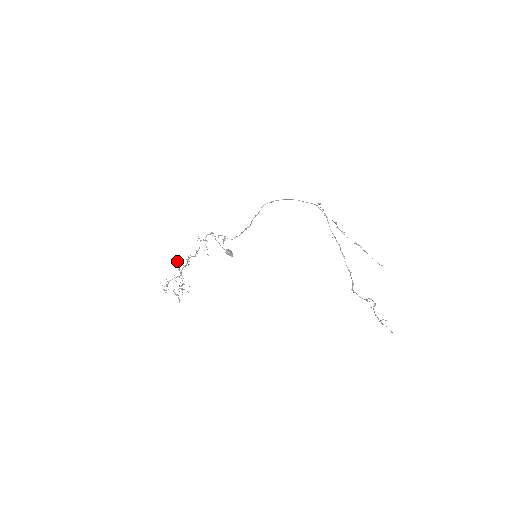
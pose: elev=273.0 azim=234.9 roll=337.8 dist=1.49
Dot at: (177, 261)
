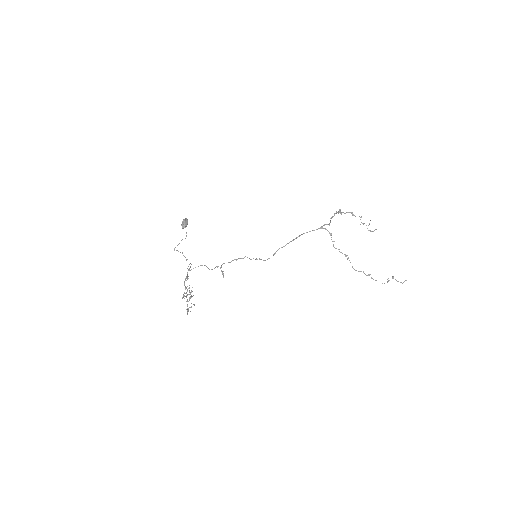
Dot at: occluded
